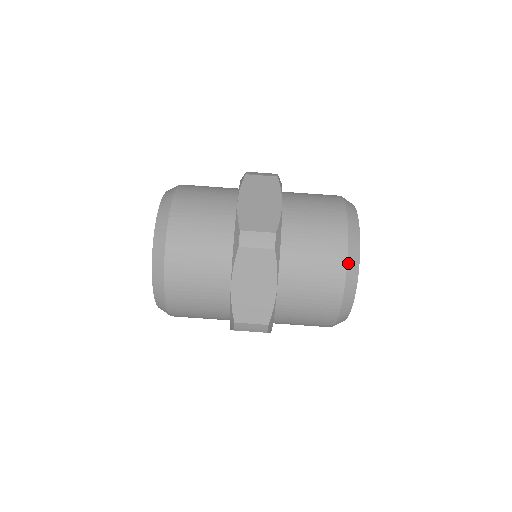
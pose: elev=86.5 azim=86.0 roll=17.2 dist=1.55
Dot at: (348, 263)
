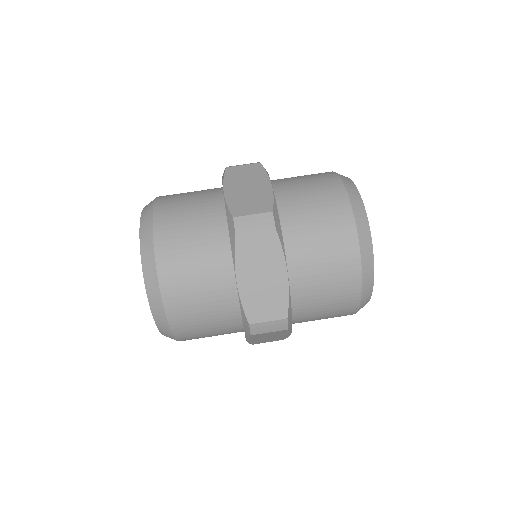
Dot at: (337, 174)
